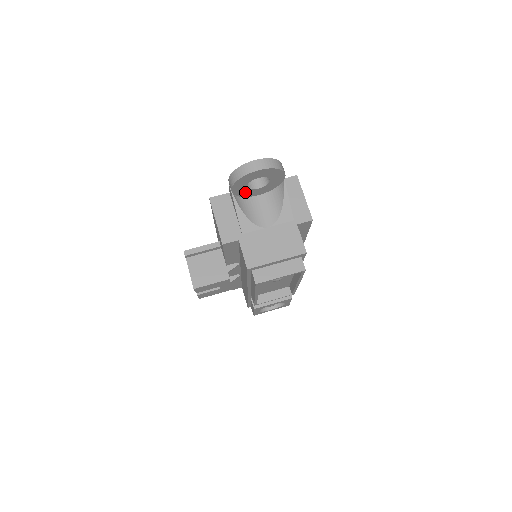
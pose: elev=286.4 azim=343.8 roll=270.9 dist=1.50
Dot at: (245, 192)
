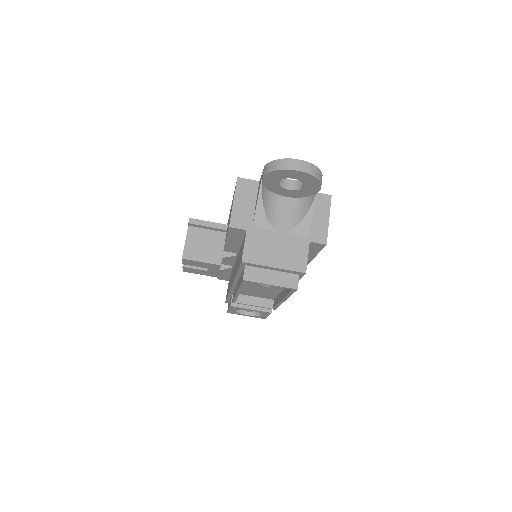
Dot at: (274, 187)
